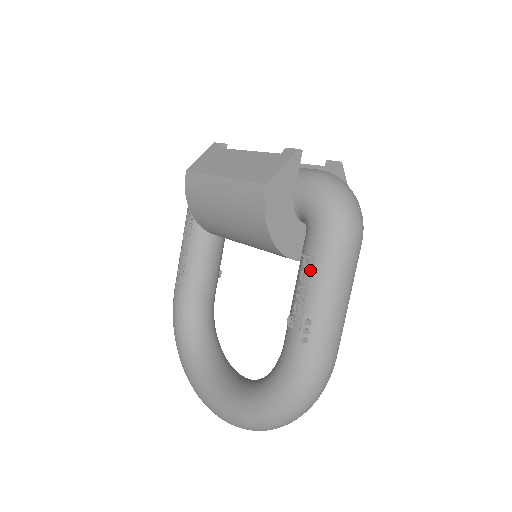
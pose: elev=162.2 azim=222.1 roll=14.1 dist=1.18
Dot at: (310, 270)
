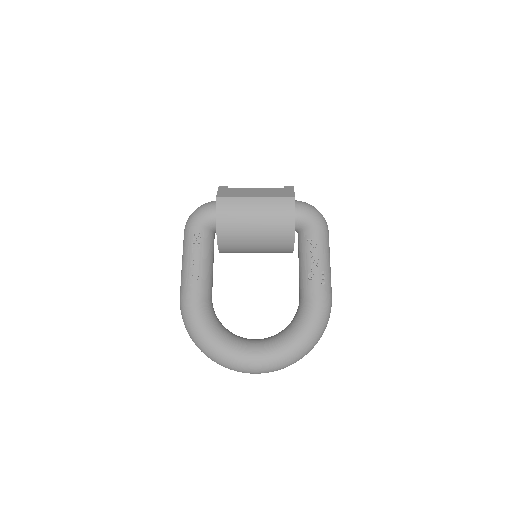
Dot at: (316, 245)
